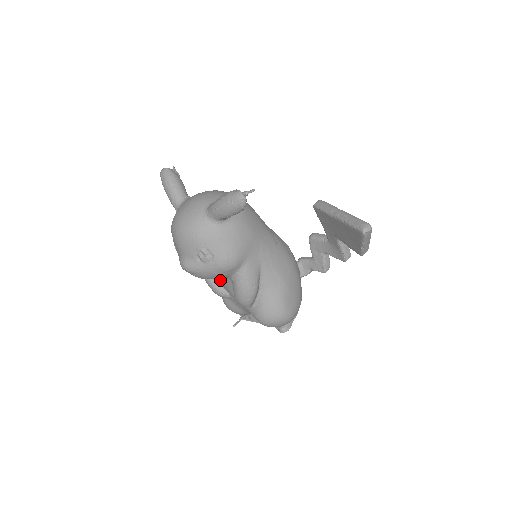
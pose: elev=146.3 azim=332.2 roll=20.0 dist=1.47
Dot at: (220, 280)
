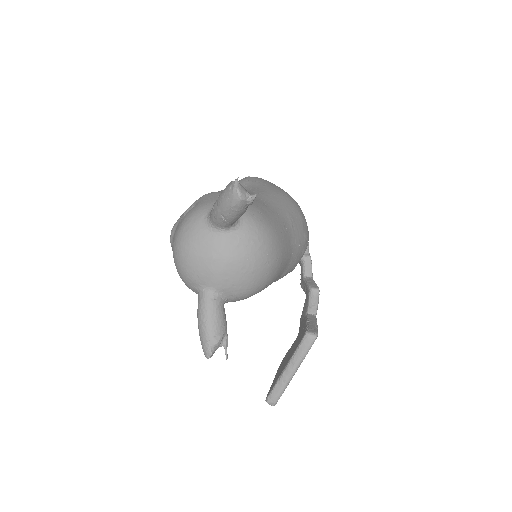
Dot at: occluded
